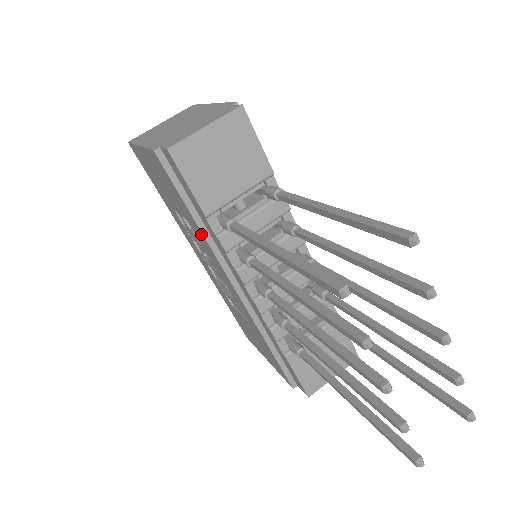
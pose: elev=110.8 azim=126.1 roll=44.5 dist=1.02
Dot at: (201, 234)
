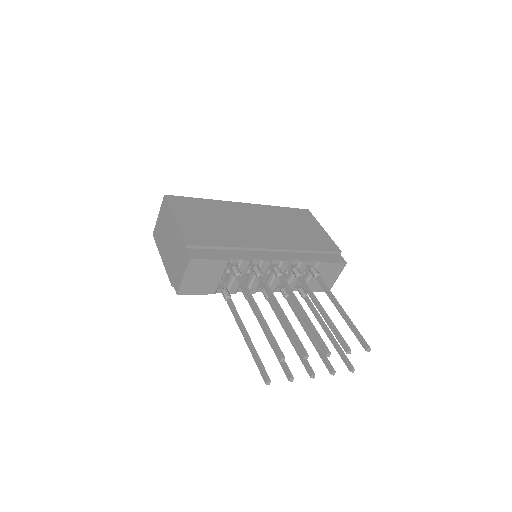
Dot at: occluded
